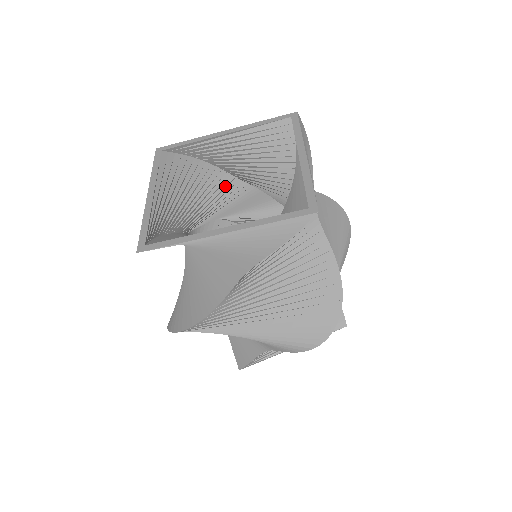
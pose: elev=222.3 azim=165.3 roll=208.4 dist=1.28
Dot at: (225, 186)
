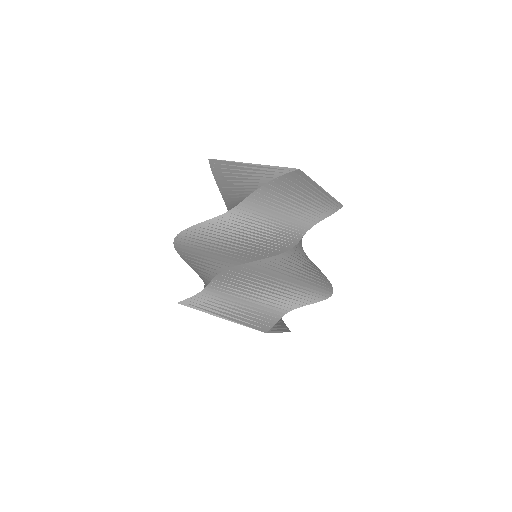
Dot at: occluded
